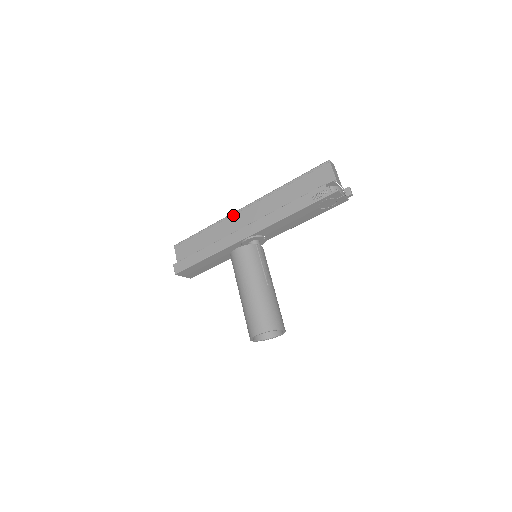
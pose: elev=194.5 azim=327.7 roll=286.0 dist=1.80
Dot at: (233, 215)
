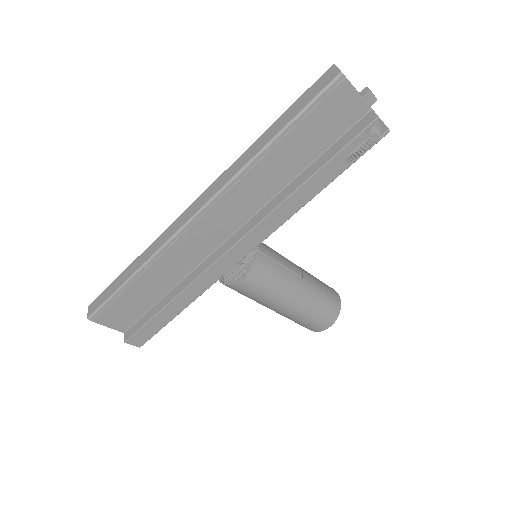
Dot at: (181, 237)
